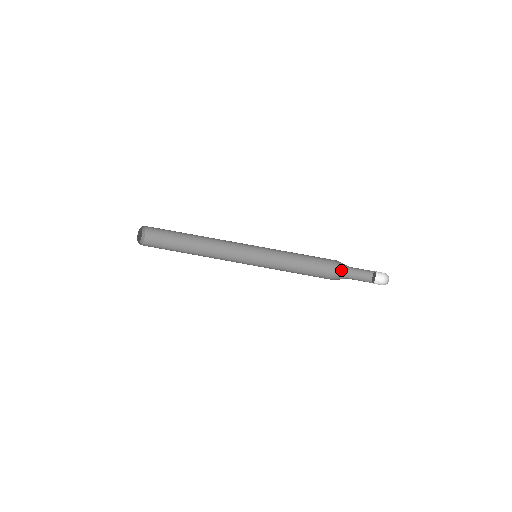
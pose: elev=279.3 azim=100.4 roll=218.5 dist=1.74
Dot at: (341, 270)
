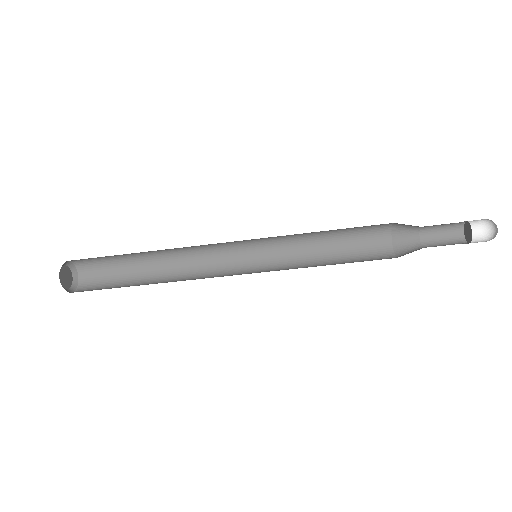
Dot at: (406, 226)
